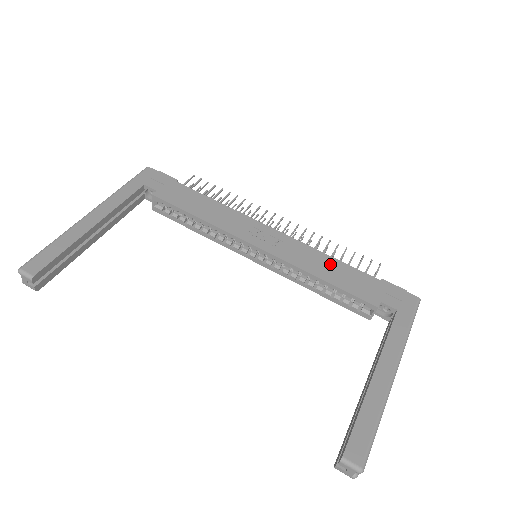
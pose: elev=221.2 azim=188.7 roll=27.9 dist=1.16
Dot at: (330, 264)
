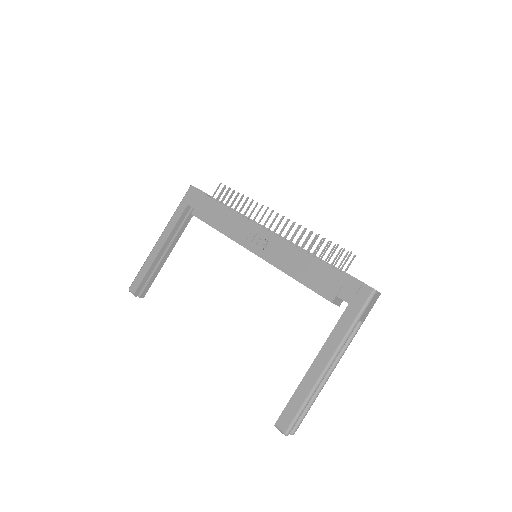
Dot at: (302, 261)
